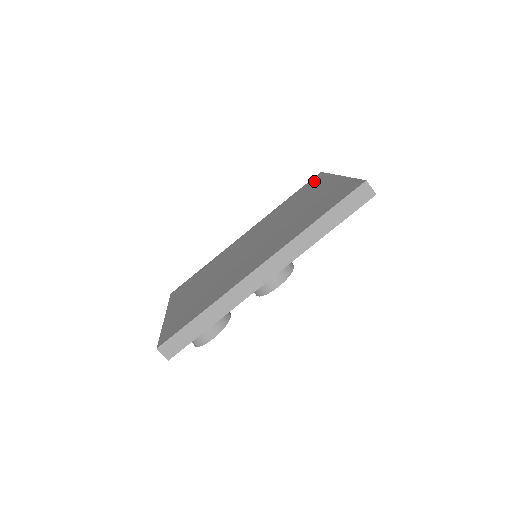
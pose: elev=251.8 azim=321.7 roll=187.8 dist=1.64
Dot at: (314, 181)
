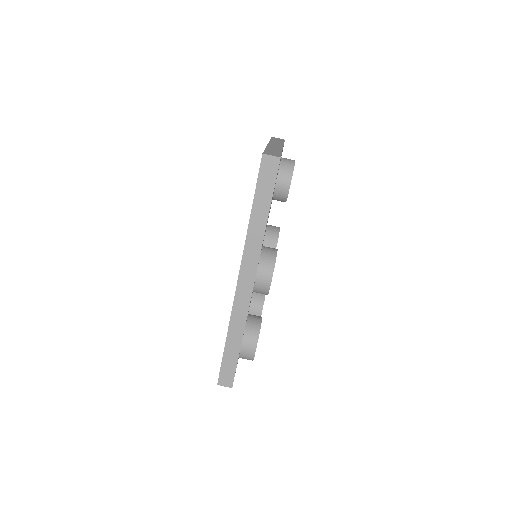
Dot at: occluded
